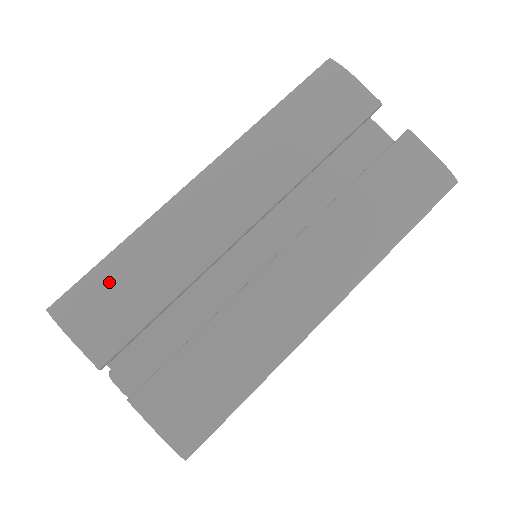
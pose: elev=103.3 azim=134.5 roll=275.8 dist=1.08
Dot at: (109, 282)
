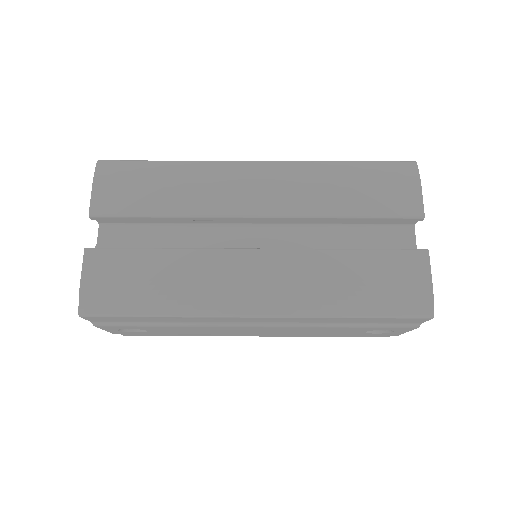
Dot at: (144, 174)
